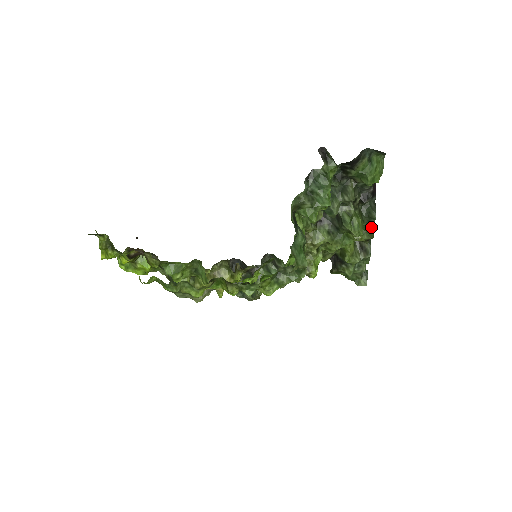
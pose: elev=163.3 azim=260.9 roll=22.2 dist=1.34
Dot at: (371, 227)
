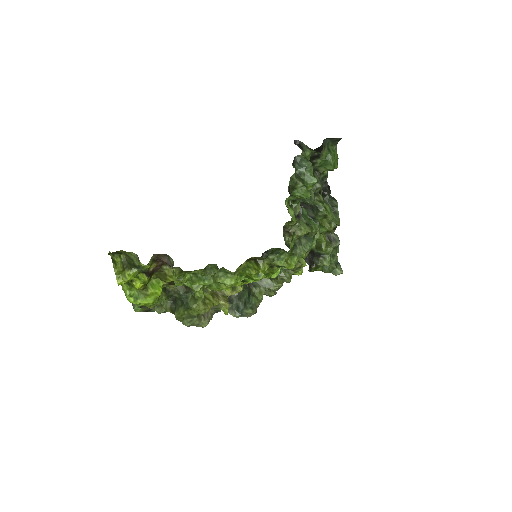
Dot at: (336, 215)
